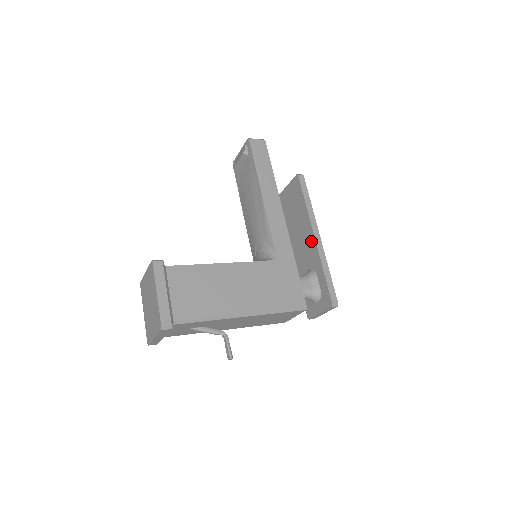
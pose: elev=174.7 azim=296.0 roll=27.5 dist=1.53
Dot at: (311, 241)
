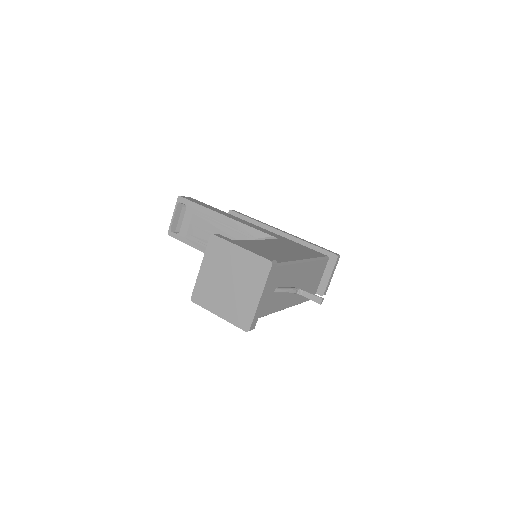
Dot at: occluded
